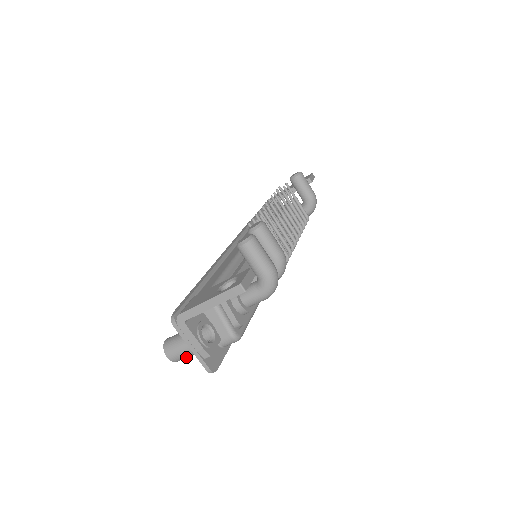
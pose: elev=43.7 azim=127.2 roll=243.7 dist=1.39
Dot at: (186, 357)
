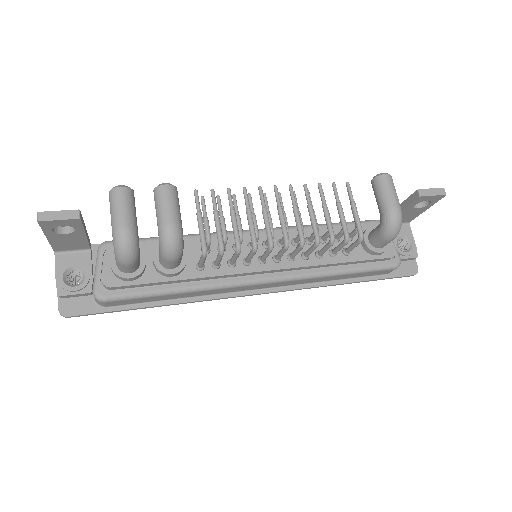
Dot at: occluded
